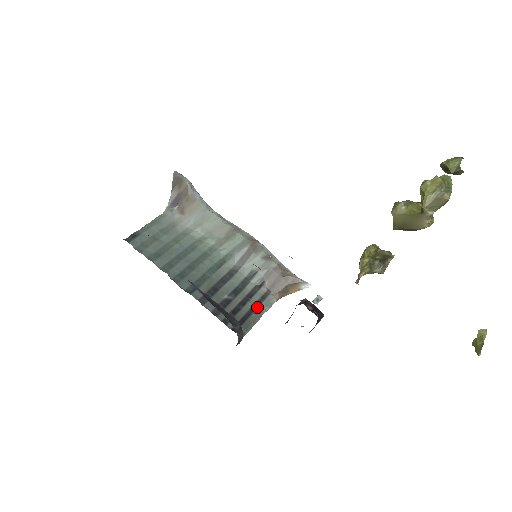
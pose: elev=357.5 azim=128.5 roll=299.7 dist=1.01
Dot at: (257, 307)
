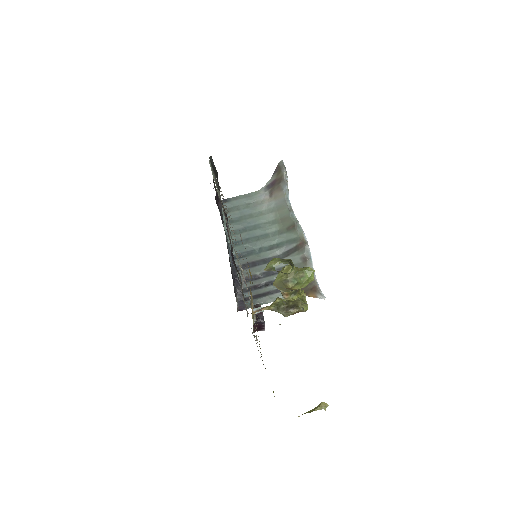
Dot at: (276, 293)
